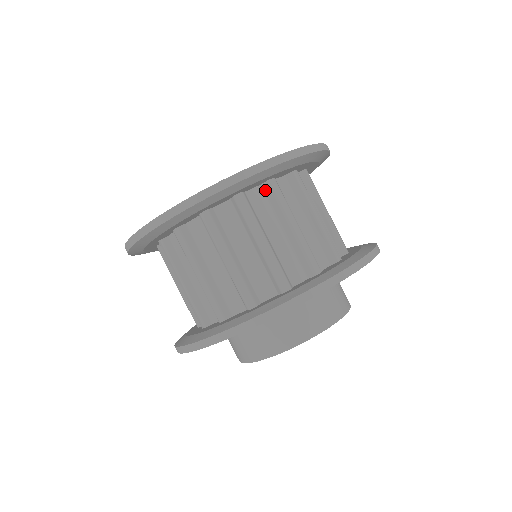
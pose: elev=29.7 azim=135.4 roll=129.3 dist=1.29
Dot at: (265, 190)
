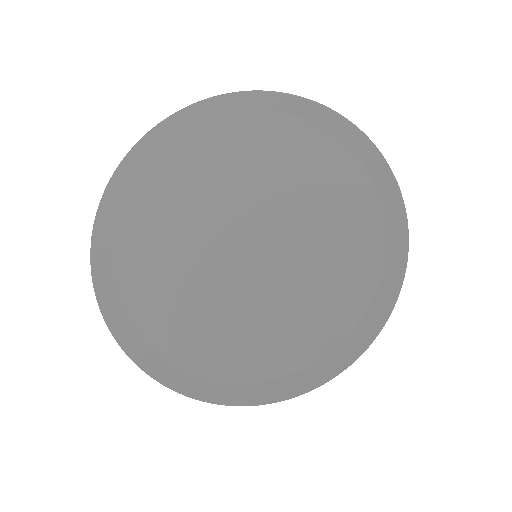
Dot at: occluded
